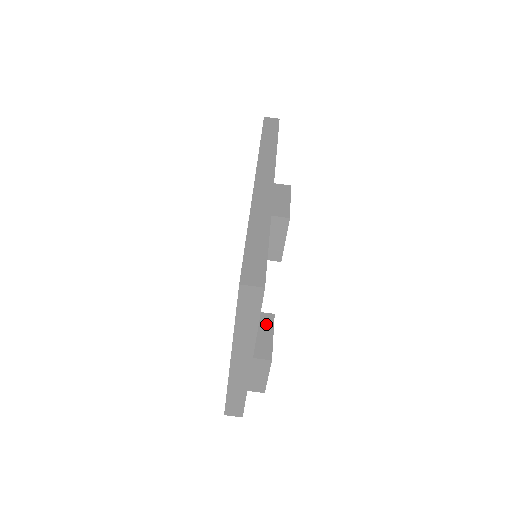
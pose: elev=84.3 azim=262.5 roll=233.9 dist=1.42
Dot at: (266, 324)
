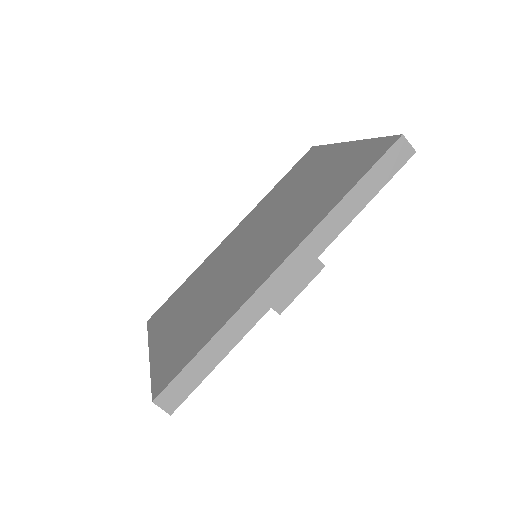
Dot at: occluded
